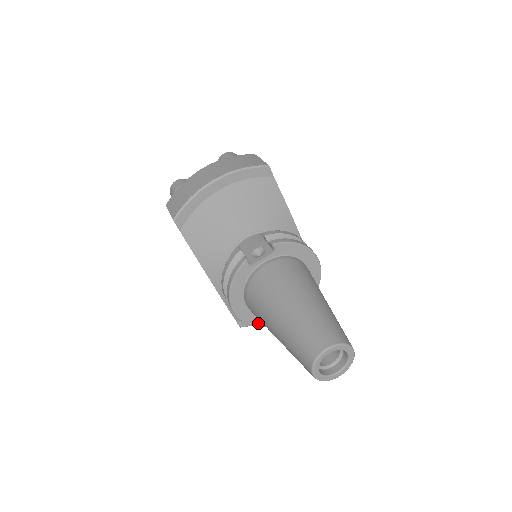
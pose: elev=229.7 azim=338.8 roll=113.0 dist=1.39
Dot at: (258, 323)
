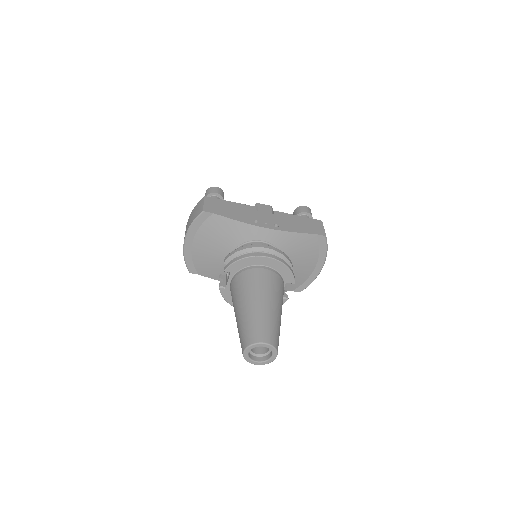
Dot at: occluded
